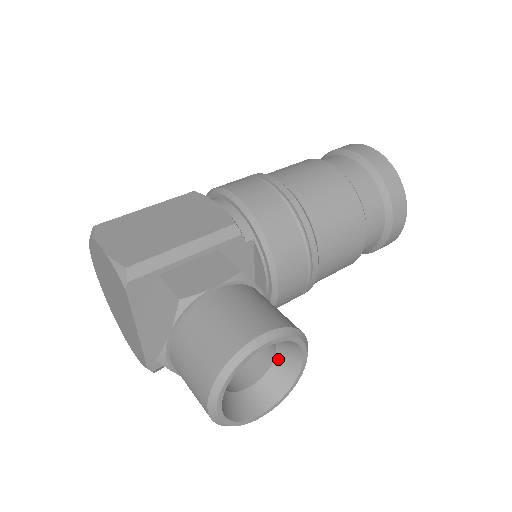
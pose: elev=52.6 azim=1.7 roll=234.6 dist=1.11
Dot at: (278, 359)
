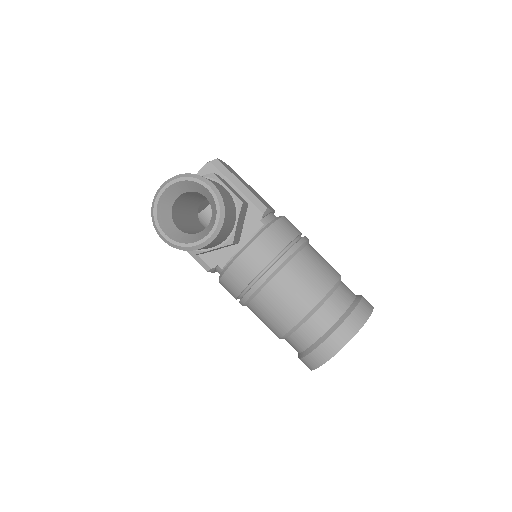
Dot at: (201, 233)
